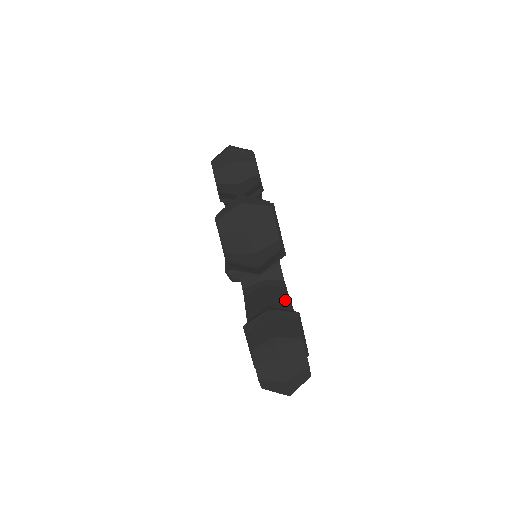
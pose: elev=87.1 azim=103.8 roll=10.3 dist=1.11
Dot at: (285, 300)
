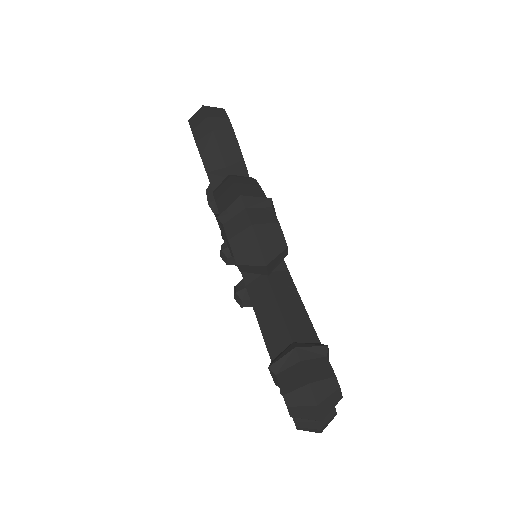
Dot at: occluded
